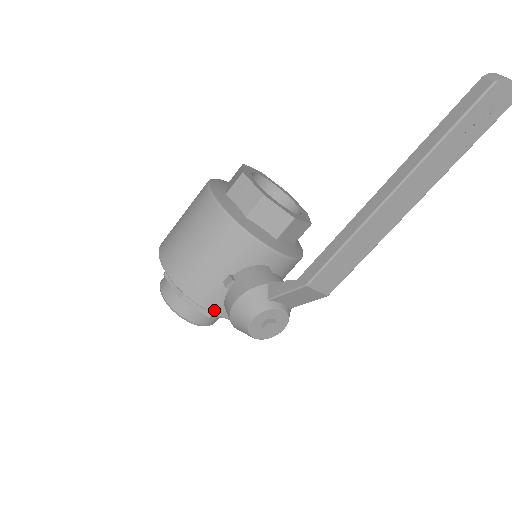
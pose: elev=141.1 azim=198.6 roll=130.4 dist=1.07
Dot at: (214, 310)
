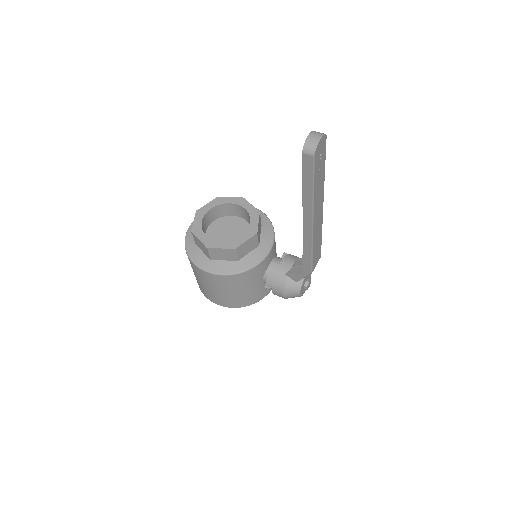
Dot at: (268, 292)
